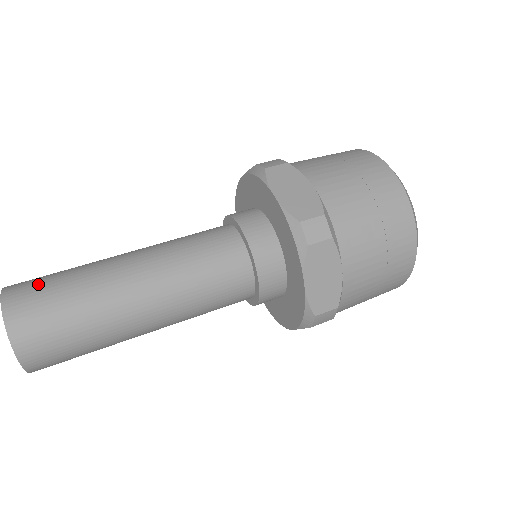
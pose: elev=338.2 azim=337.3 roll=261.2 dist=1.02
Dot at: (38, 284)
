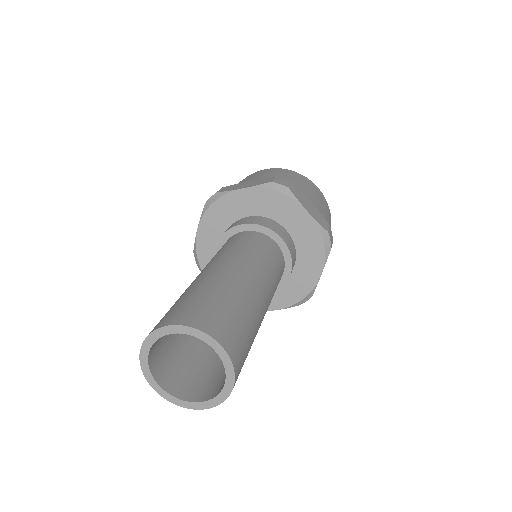
Dot at: (217, 312)
